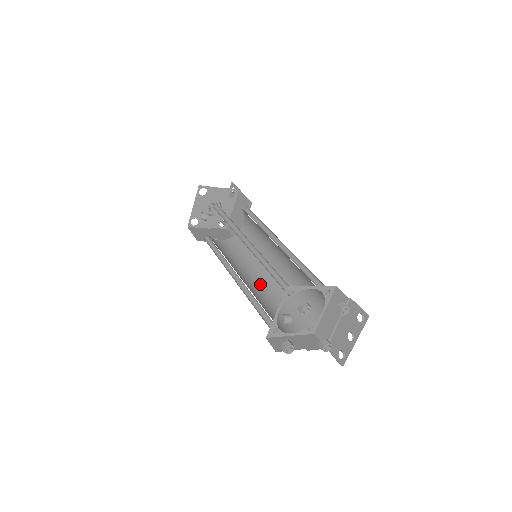
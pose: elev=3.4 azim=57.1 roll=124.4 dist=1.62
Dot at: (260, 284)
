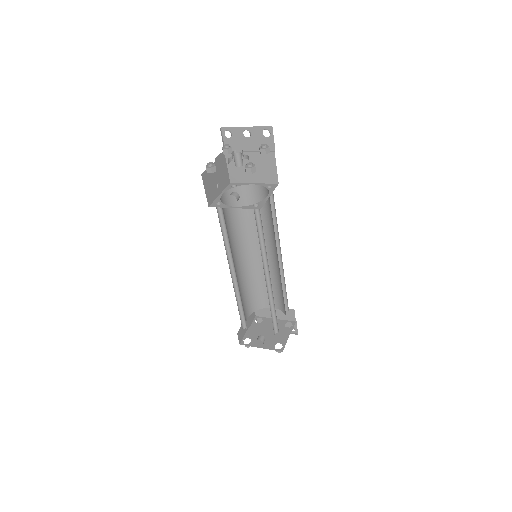
Dot at: (241, 265)
